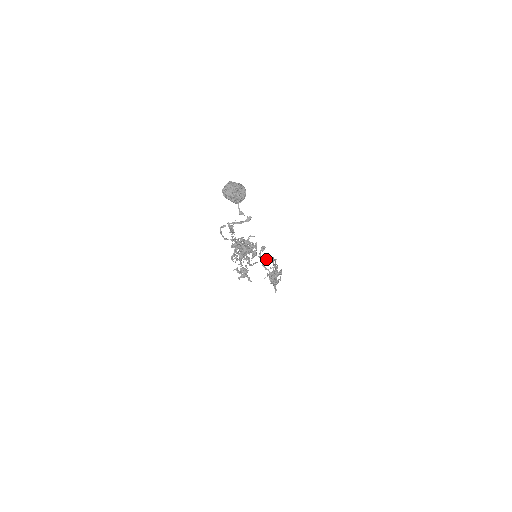
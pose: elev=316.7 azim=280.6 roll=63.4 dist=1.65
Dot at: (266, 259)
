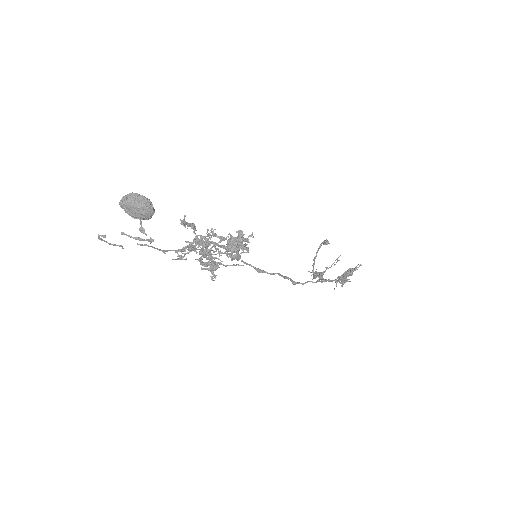
Dot at: (255, 268)
